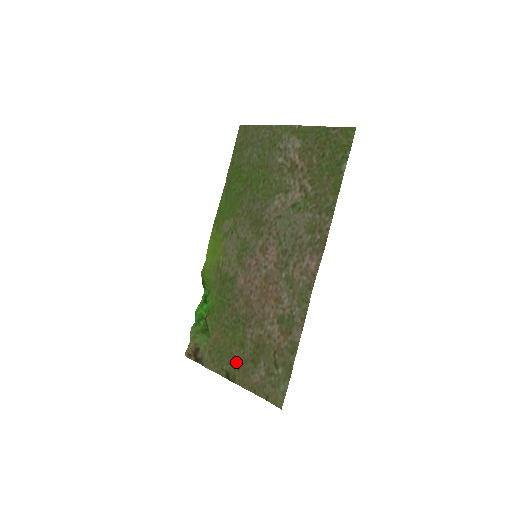
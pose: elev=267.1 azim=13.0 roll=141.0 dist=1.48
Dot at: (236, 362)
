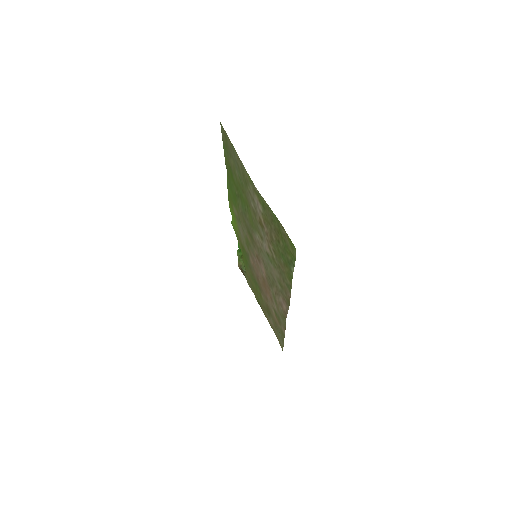
Dot at: (260, 302)
